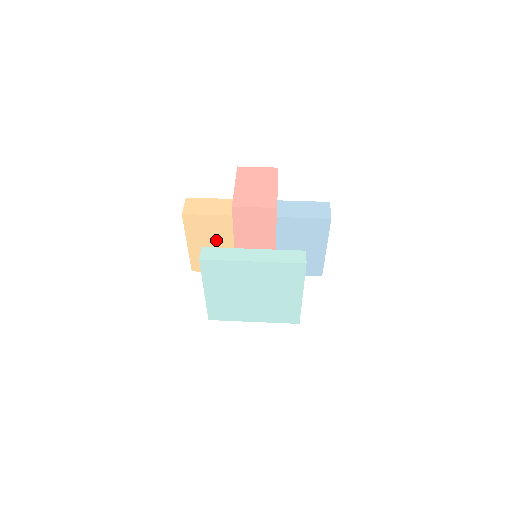
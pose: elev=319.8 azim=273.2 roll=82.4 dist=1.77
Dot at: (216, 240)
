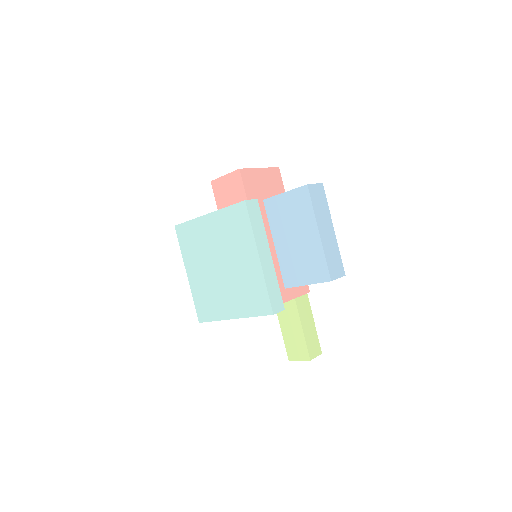
Dot at: occluded
